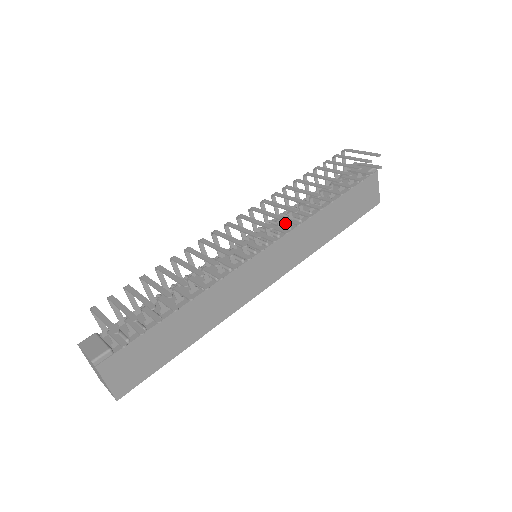
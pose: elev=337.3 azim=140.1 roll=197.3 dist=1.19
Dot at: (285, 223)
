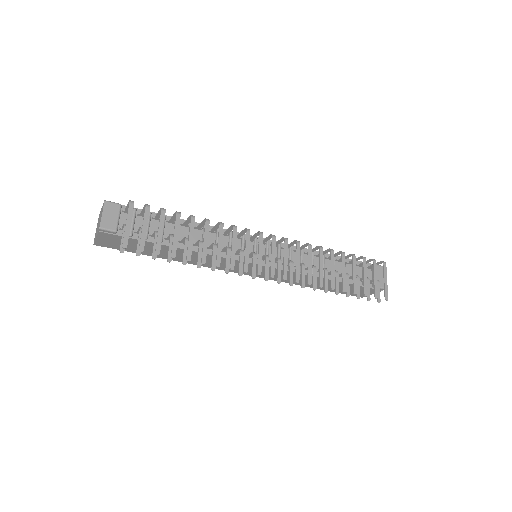
Dot at: (295, 260)
